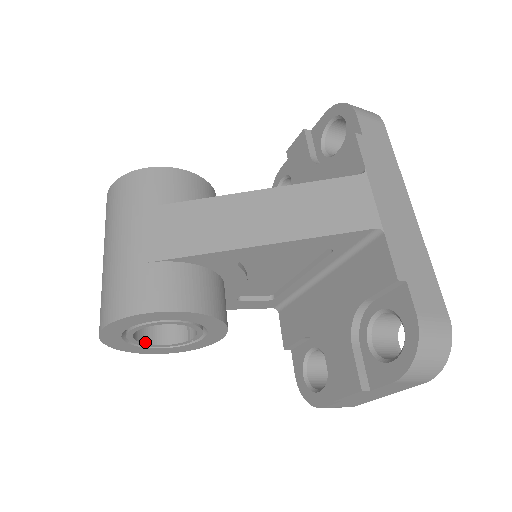
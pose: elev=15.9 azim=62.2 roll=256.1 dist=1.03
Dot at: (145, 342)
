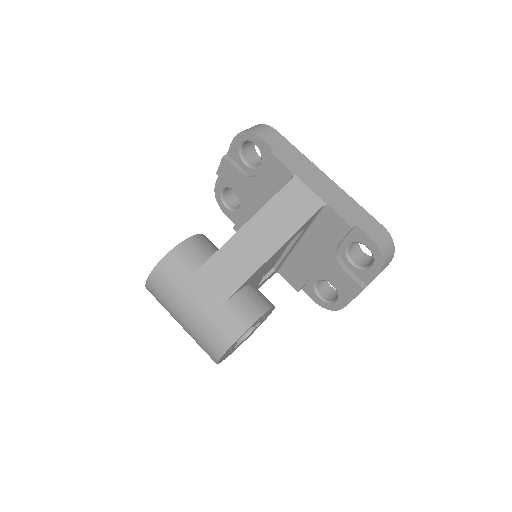
Dot at: (235, 347)
